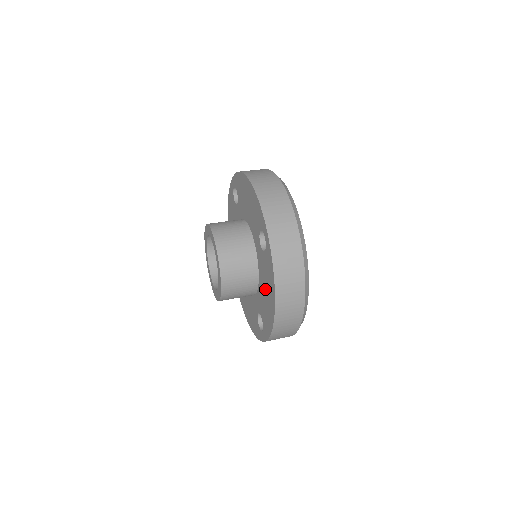
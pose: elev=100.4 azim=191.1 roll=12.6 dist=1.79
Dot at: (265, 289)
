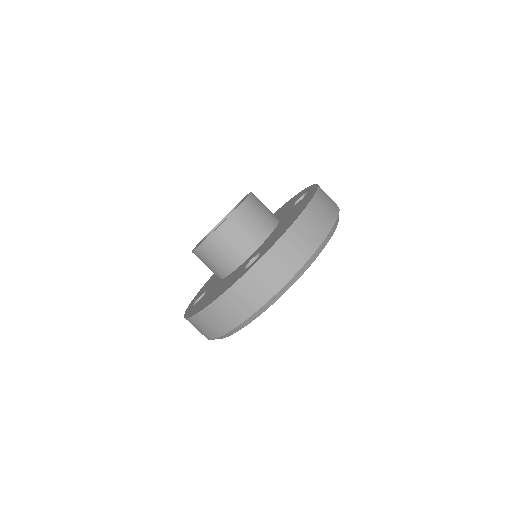
Dot at: (218, 289)
